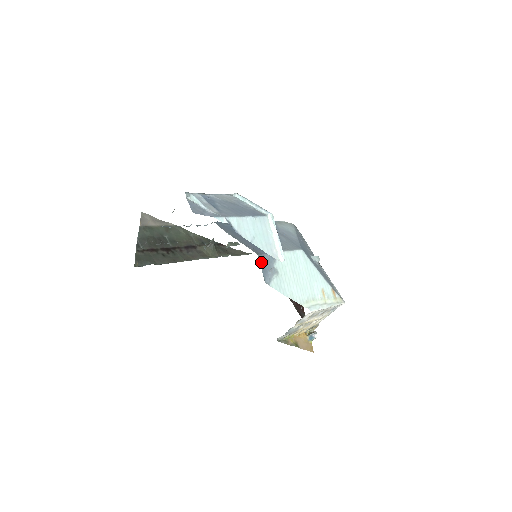
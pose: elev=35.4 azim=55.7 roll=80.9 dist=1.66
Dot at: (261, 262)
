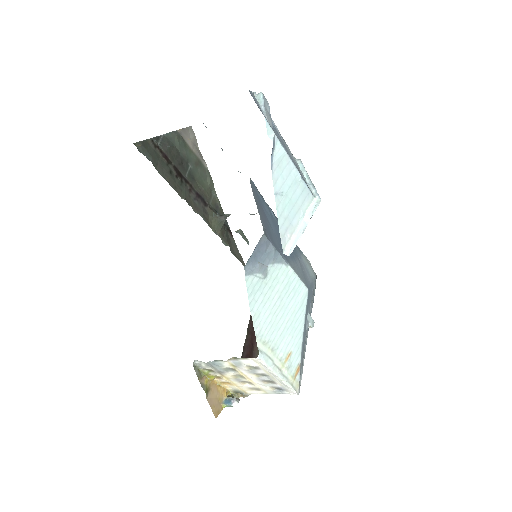
Dot at: (260, 244)
